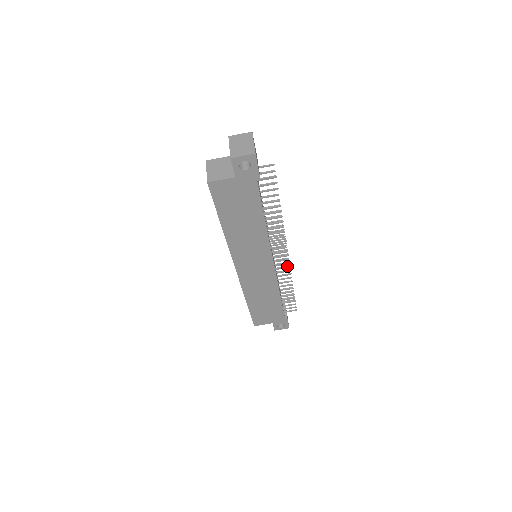
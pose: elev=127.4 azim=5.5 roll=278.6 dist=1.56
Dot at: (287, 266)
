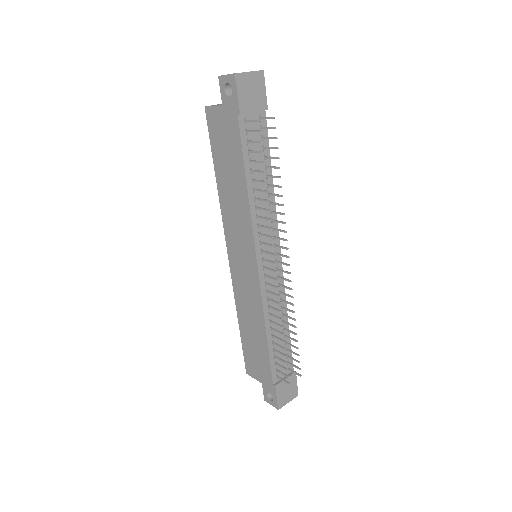
Dot at: (276, 286)
